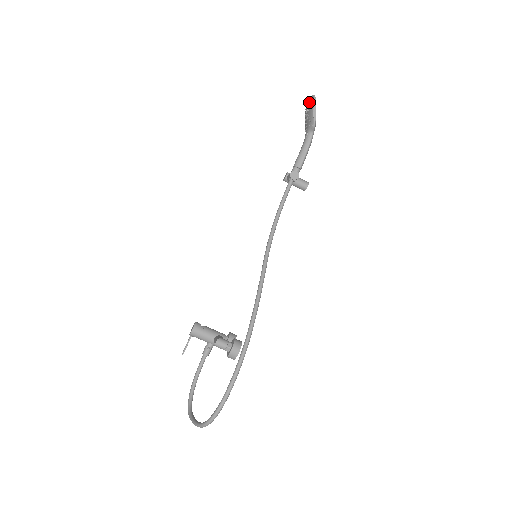
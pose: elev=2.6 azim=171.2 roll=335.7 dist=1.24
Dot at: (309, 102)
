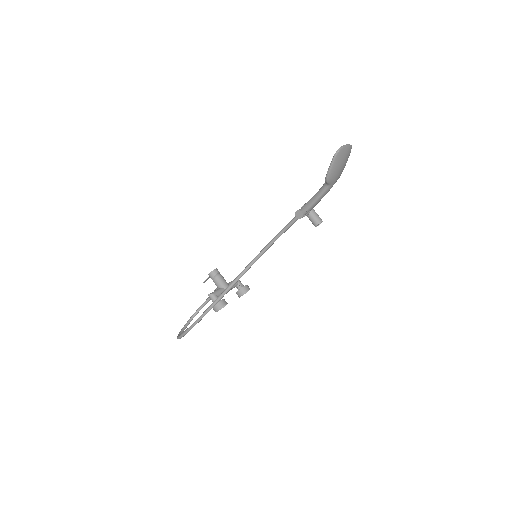
Dot at: occluded
